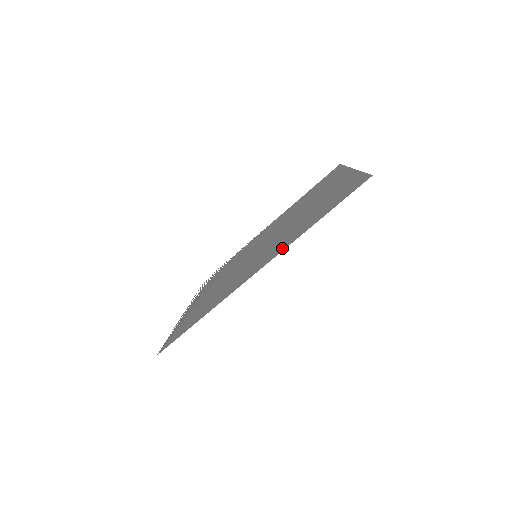
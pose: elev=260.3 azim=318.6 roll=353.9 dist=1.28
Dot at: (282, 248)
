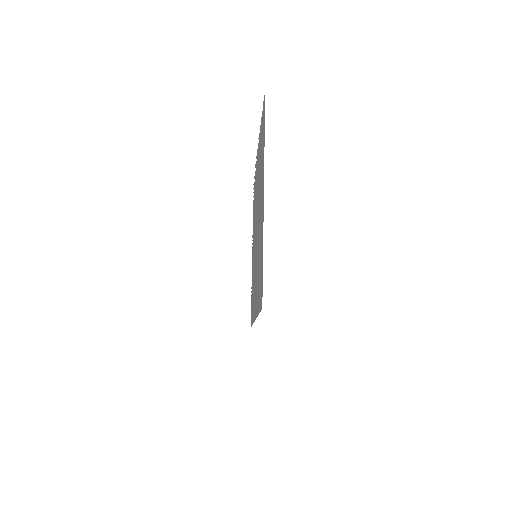
Dot at: (256, 310)
